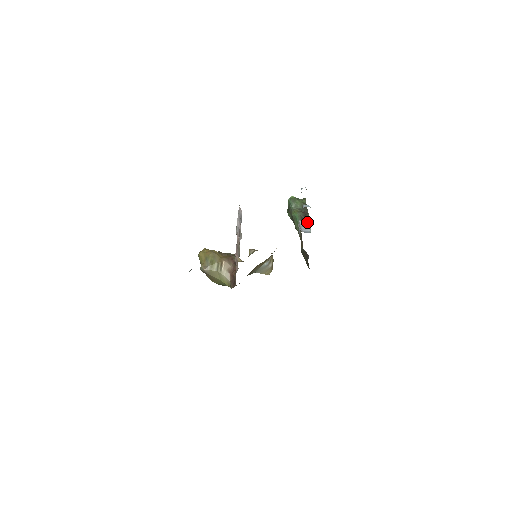
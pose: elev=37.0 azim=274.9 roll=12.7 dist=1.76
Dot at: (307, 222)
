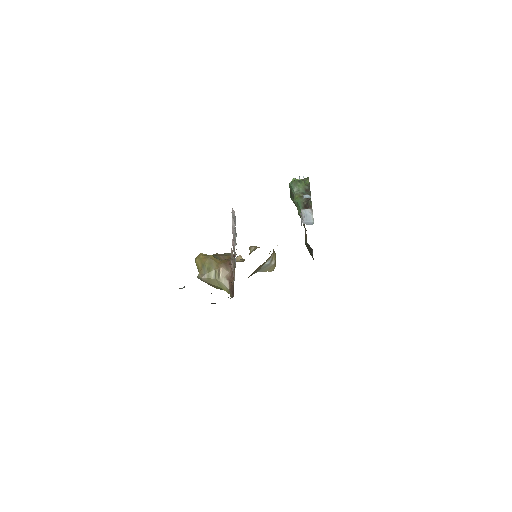
Dot at: (309, 211)
